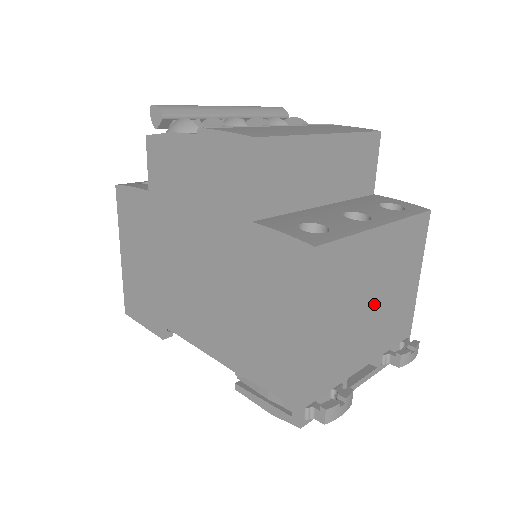
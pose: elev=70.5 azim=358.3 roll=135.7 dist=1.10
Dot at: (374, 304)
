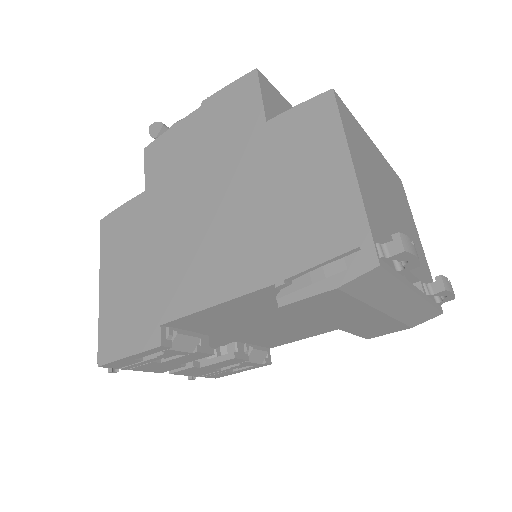
Dot at: (393, 209)
